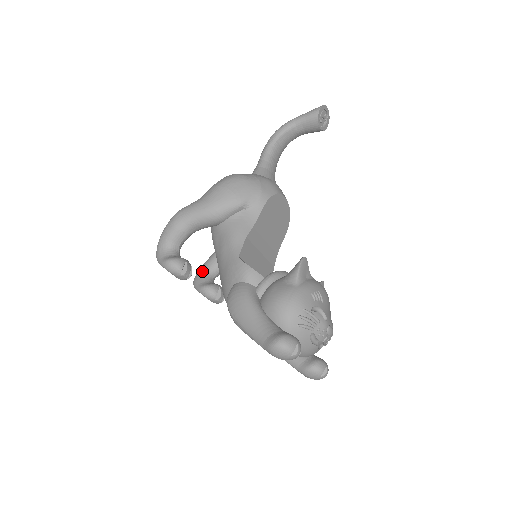
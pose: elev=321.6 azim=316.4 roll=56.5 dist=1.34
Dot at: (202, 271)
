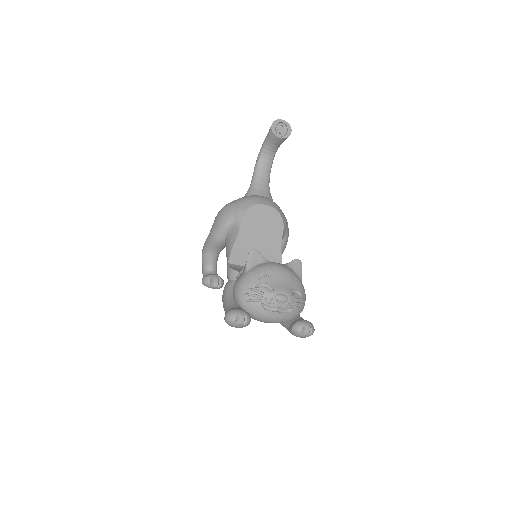
Dot at: occluded
